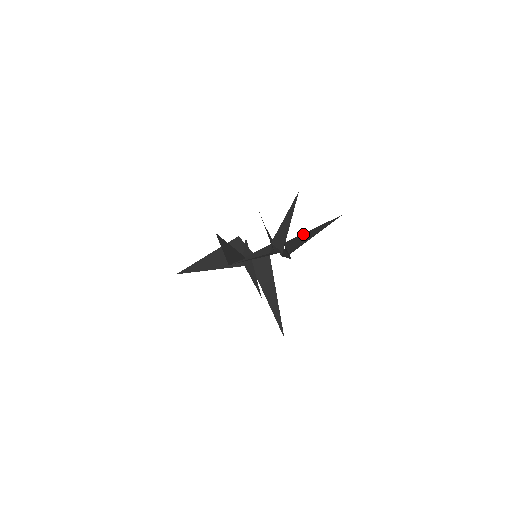
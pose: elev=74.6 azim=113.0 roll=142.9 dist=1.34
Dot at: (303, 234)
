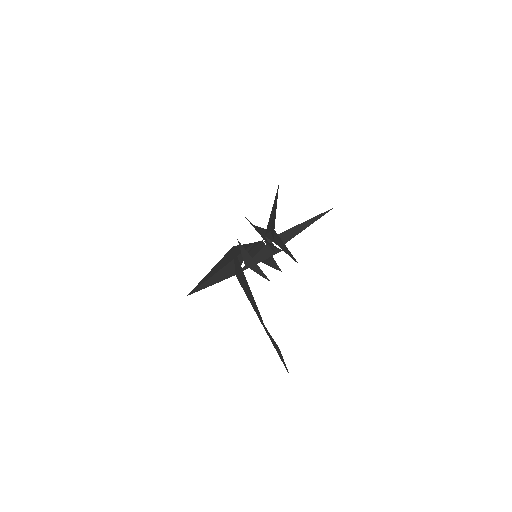
Dot at: occluded
